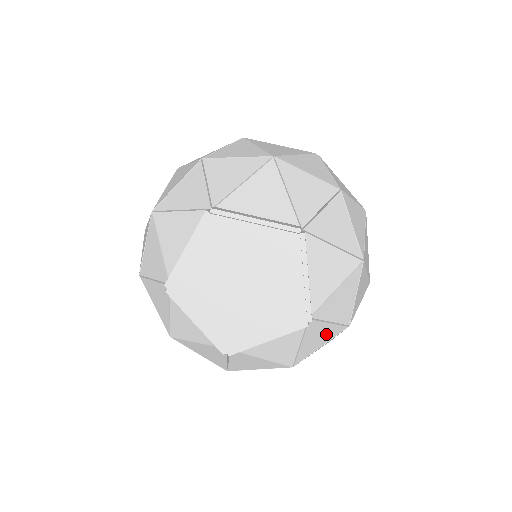
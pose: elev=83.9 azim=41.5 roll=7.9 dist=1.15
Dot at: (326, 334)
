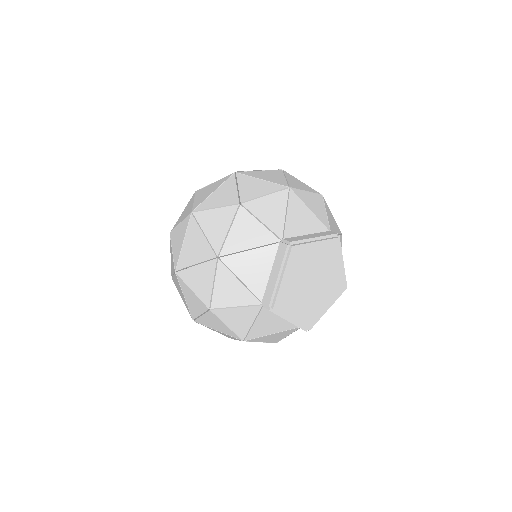
Dot at: occluded
